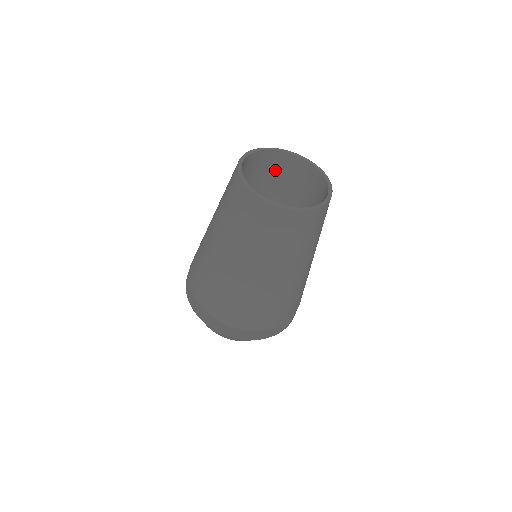
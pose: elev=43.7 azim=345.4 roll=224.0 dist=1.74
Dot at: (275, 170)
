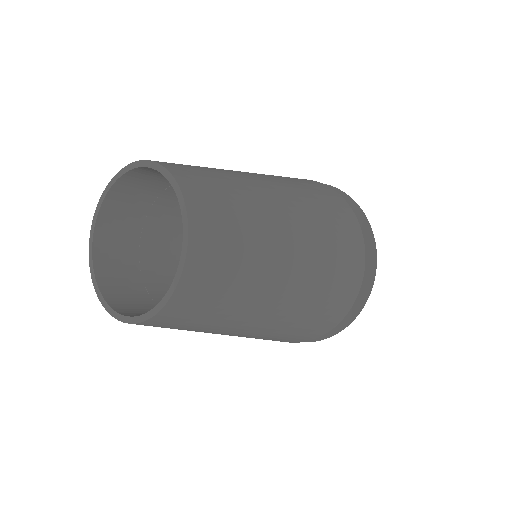
Dot at: (135, 207)
